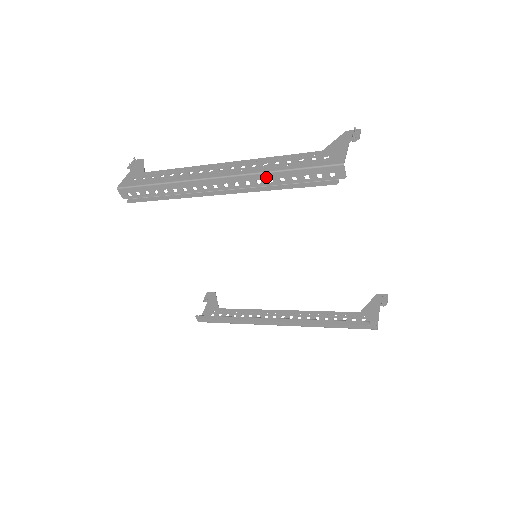
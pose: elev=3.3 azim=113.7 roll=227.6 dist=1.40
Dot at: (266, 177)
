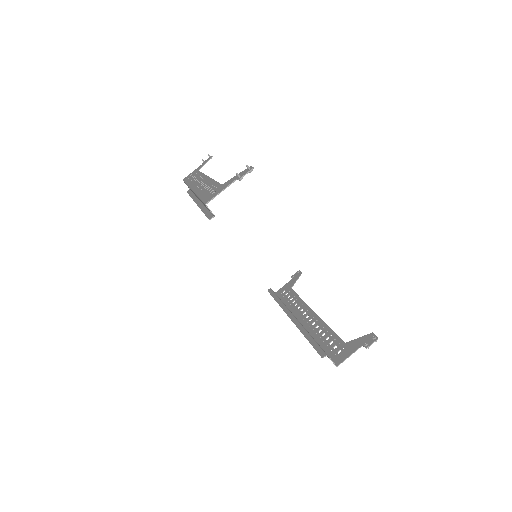
Dot at: occluded
